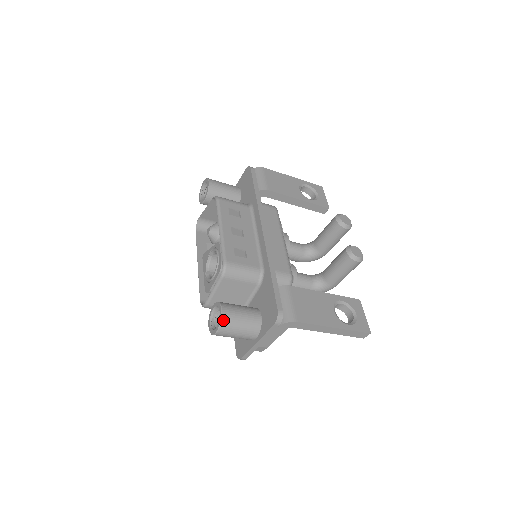
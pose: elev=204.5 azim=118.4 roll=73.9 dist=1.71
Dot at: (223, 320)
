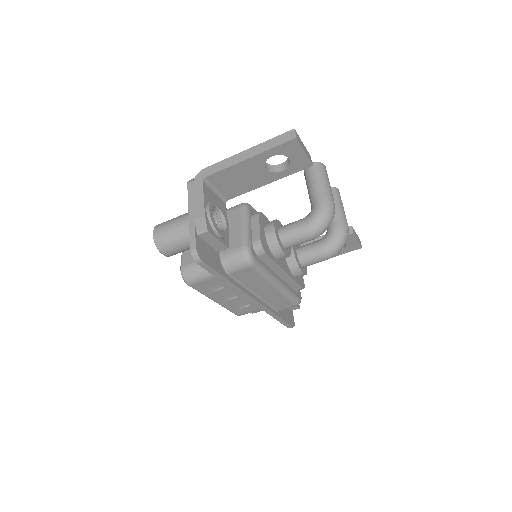
Dot at: occluded
